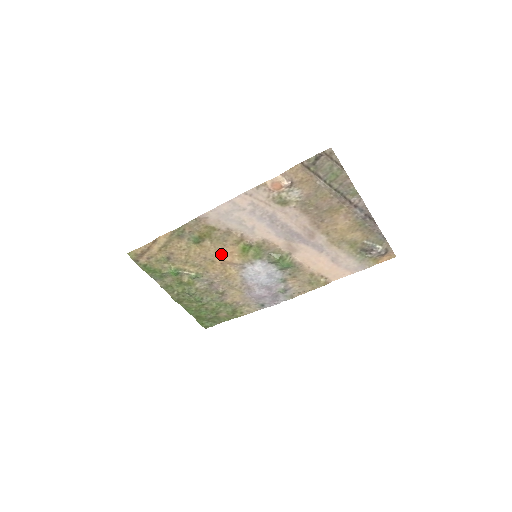
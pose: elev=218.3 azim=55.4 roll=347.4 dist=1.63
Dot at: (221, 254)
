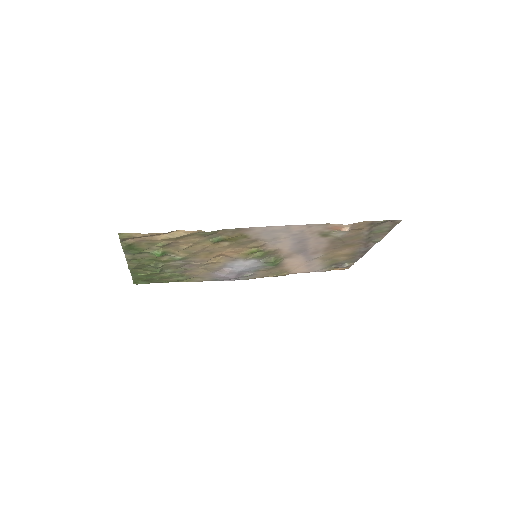
Dot at: (227, 251)
